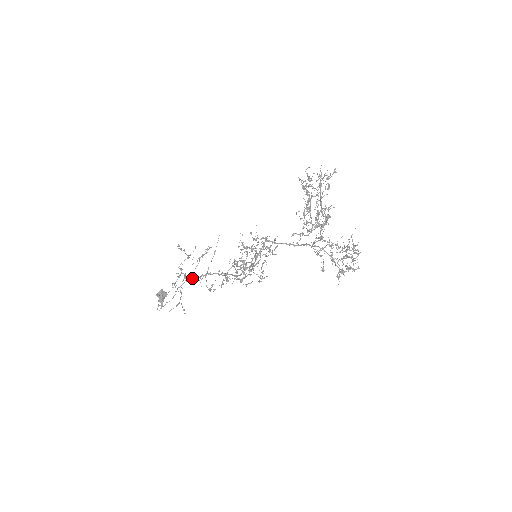
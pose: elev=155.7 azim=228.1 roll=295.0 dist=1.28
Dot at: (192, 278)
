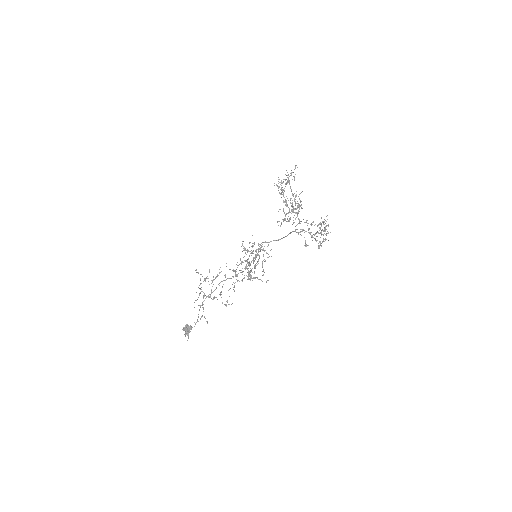
Dot at: (210, 296)
